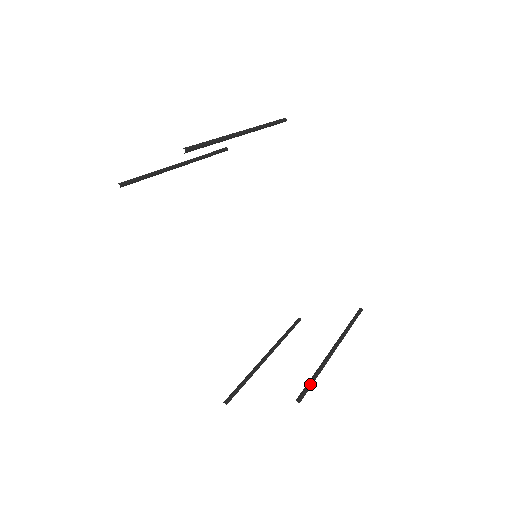
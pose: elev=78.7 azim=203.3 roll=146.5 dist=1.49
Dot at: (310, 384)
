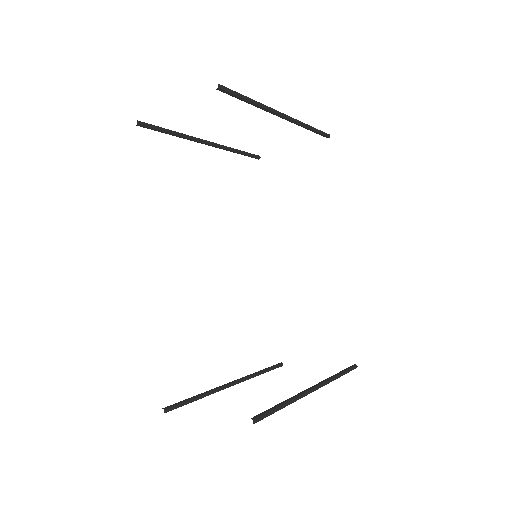
Dot at: (274, 409)
